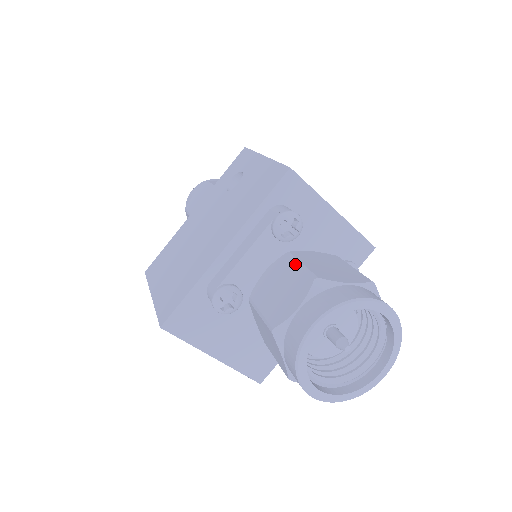
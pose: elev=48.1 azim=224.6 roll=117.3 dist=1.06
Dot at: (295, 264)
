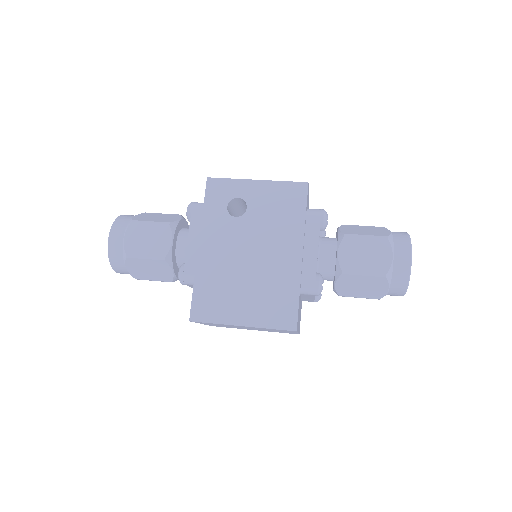
Dot at: (362, 237)
